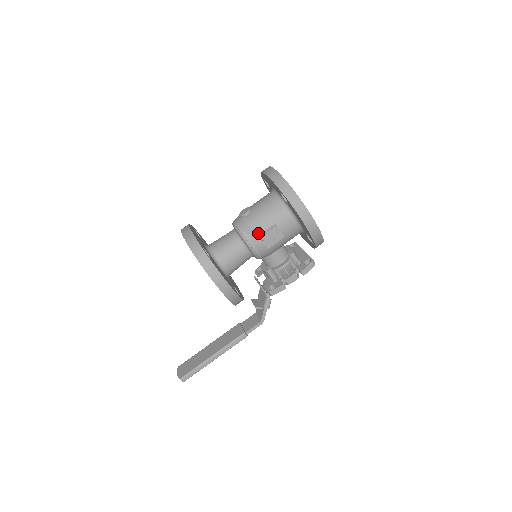
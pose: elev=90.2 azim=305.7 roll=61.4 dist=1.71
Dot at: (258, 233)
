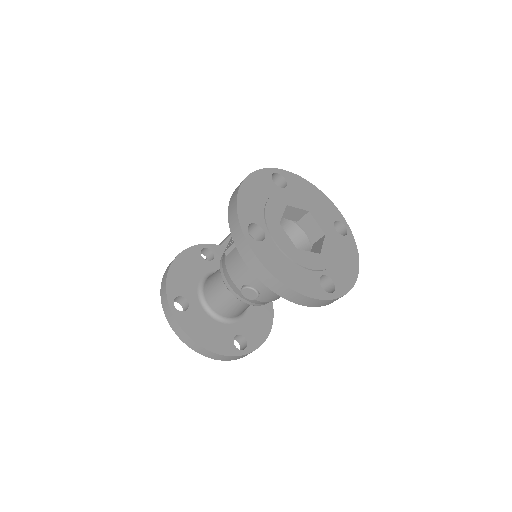
Dot at: occluded
